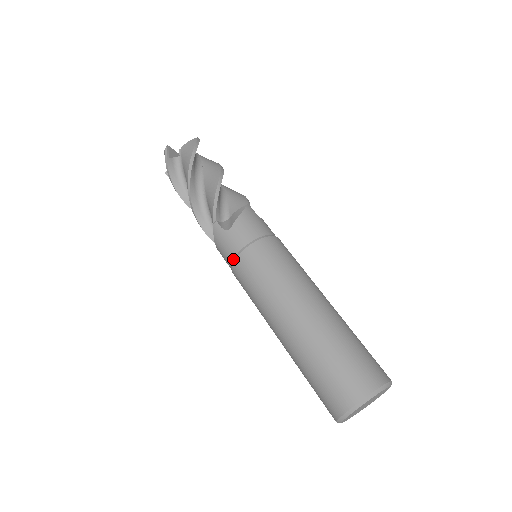
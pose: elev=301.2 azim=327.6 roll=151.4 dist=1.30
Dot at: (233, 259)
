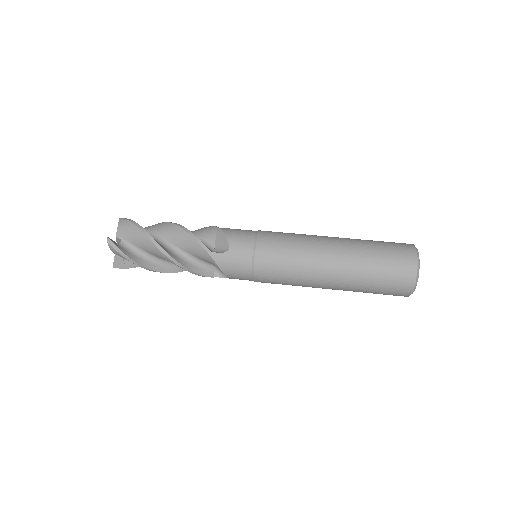
Dot at: (251, 265)
